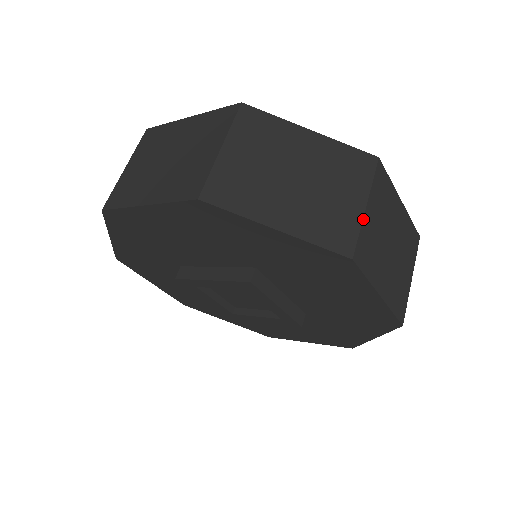
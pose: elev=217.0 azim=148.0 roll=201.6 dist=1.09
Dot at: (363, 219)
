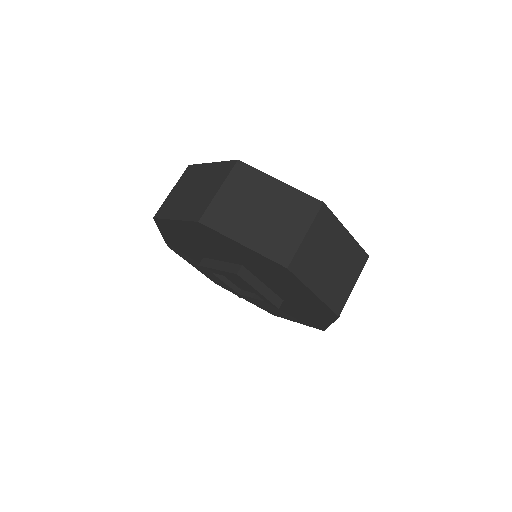
Dot at: (301, 243)
